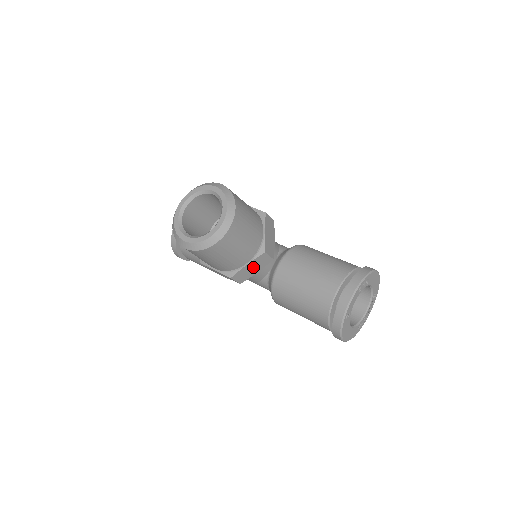
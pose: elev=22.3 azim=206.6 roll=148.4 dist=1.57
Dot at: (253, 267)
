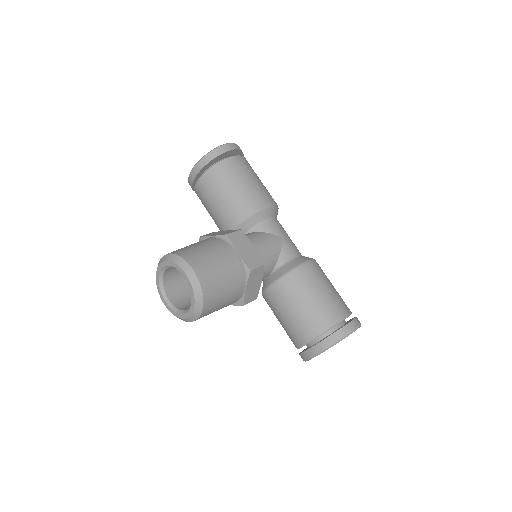
Dot at: occluded
